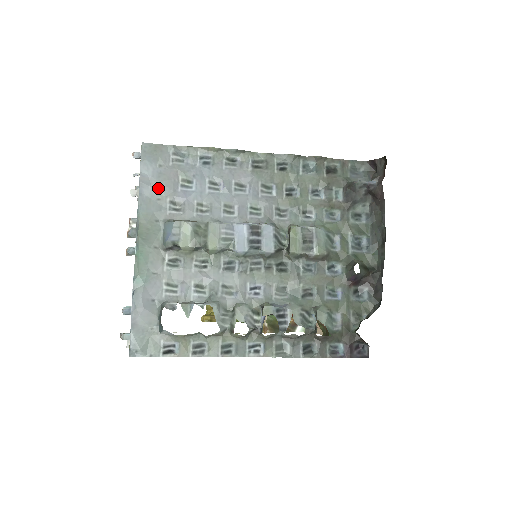
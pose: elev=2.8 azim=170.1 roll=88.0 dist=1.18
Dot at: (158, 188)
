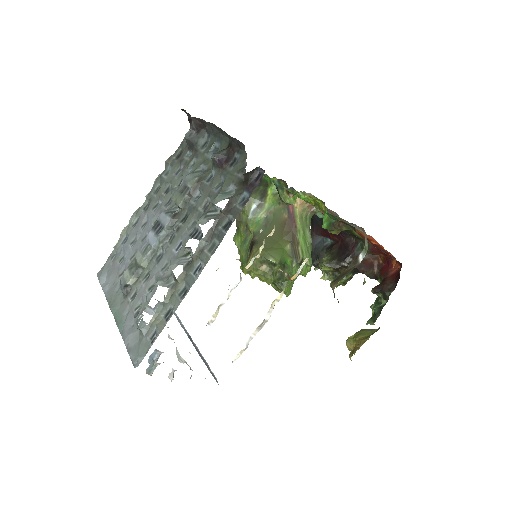
Dot at: (111, 280)
